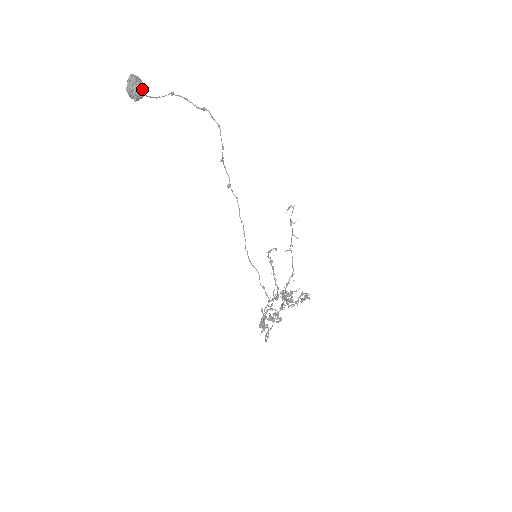
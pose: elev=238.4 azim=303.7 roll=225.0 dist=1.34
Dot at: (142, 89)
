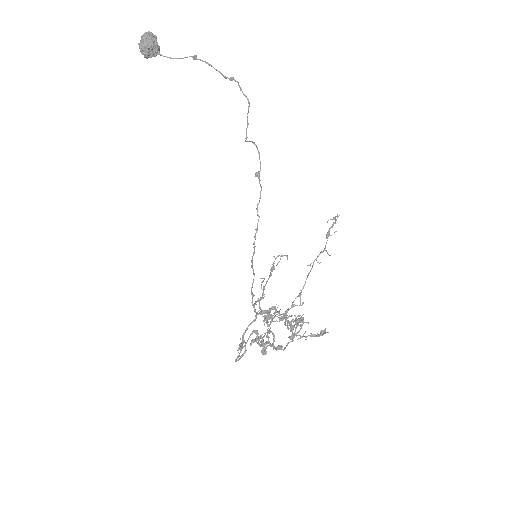
Dot at: (153, 46)
